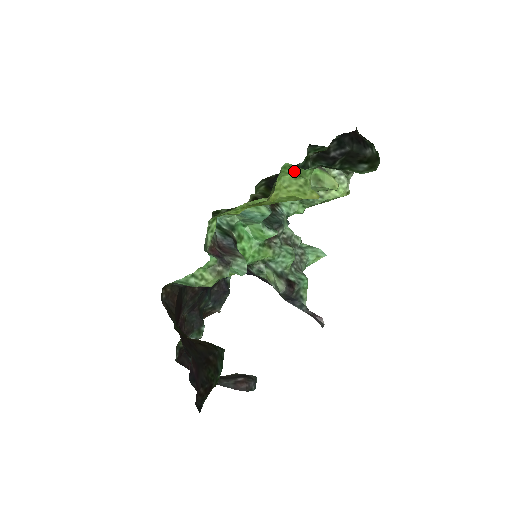
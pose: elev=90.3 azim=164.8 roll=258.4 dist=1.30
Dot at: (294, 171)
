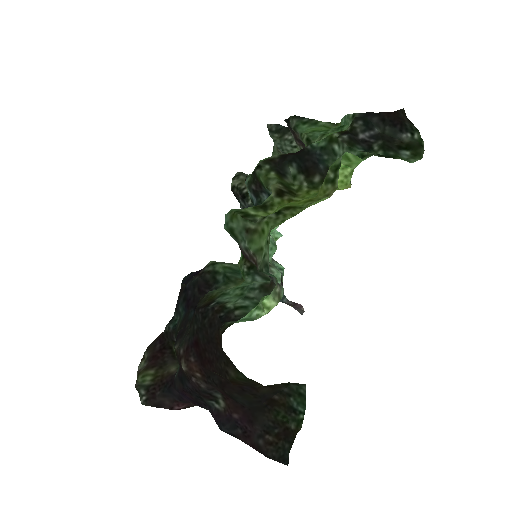
Dot at: (346, 160)
